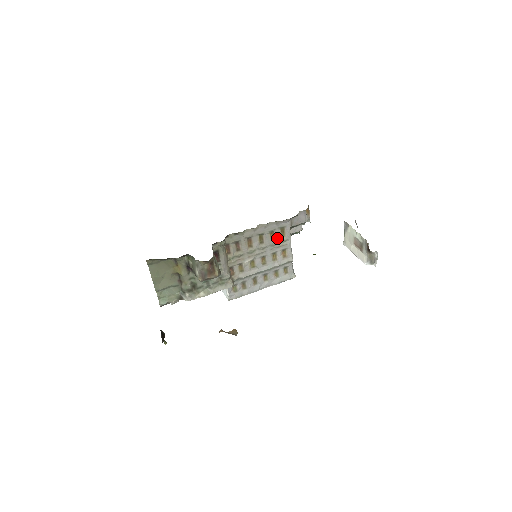
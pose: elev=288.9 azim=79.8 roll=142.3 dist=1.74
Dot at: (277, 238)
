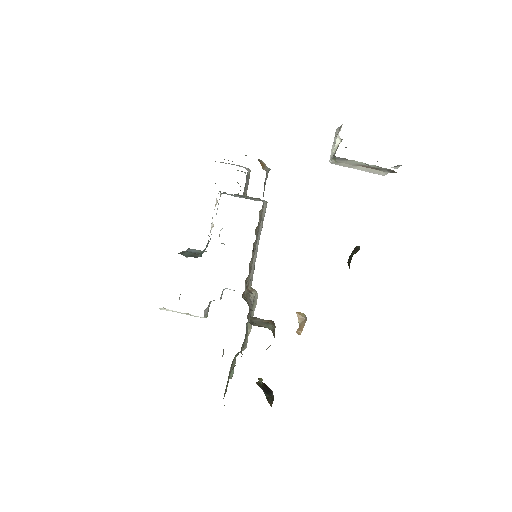
Dot at: (259, 222)
